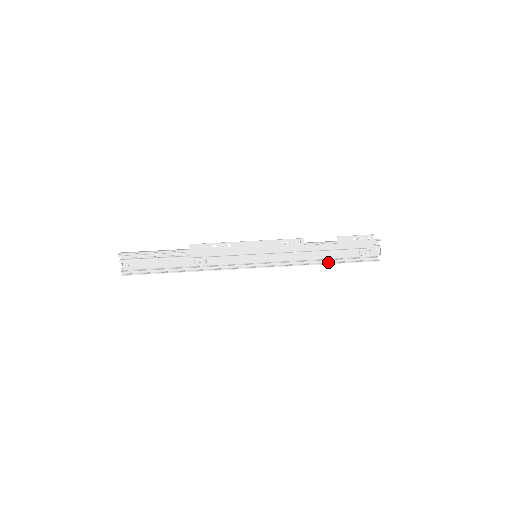
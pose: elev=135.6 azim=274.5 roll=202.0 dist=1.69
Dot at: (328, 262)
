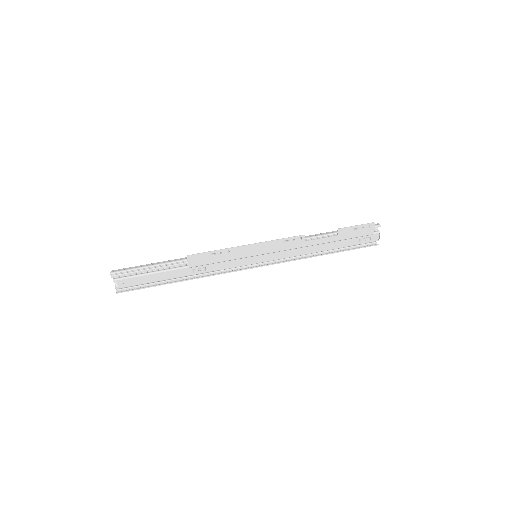
Dot at: (328, 252)
